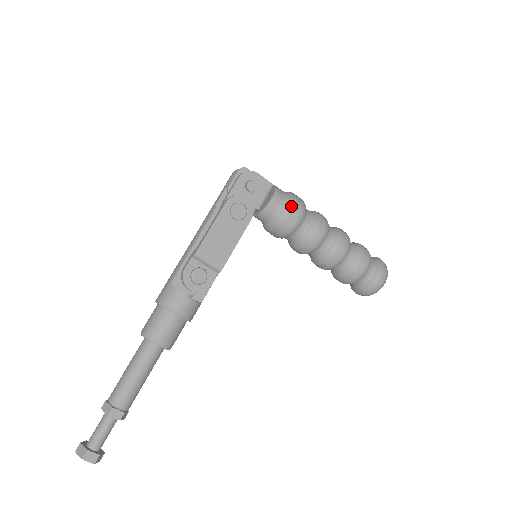
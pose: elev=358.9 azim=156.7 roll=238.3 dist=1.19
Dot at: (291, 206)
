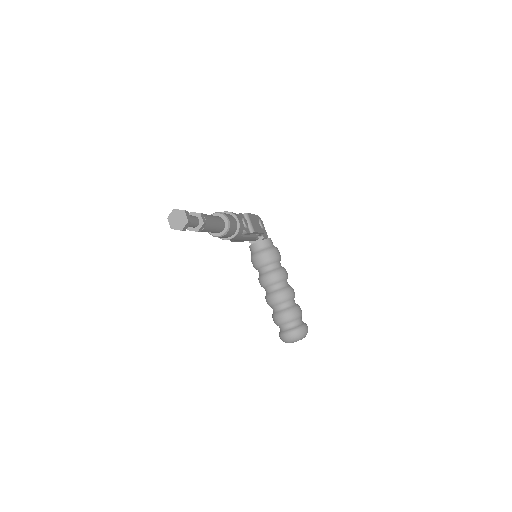
Dot at: occluded
